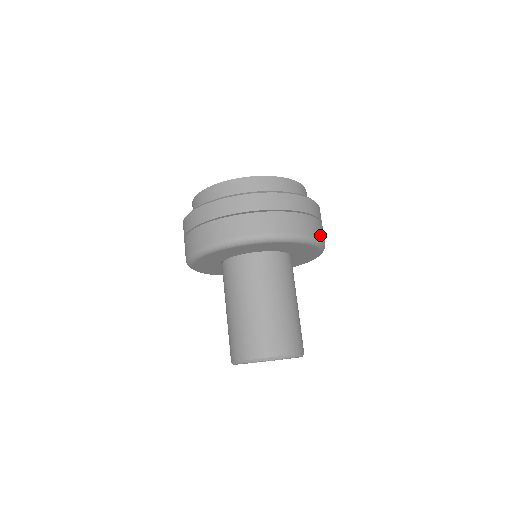
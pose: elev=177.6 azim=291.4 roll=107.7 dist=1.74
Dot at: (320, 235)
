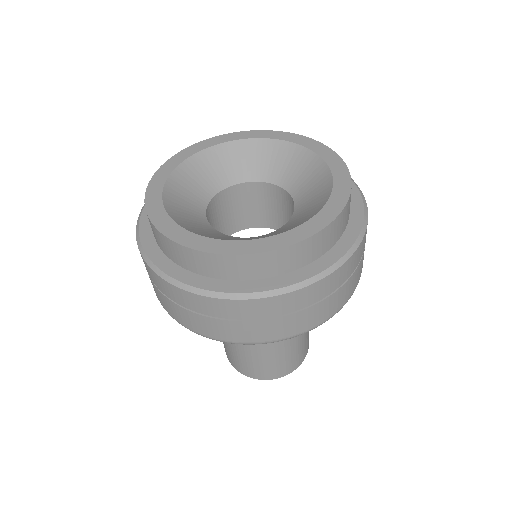
Dot at: (292, 331)
